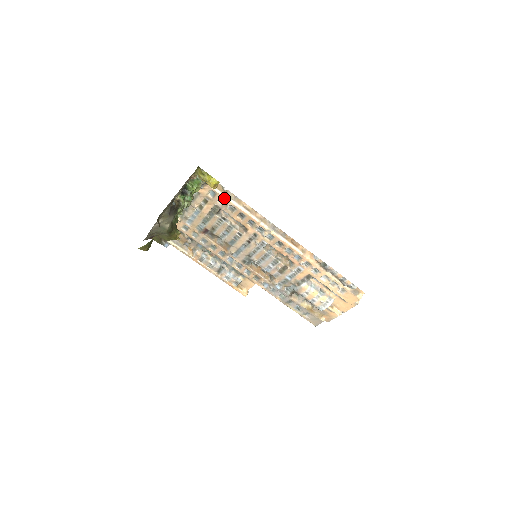
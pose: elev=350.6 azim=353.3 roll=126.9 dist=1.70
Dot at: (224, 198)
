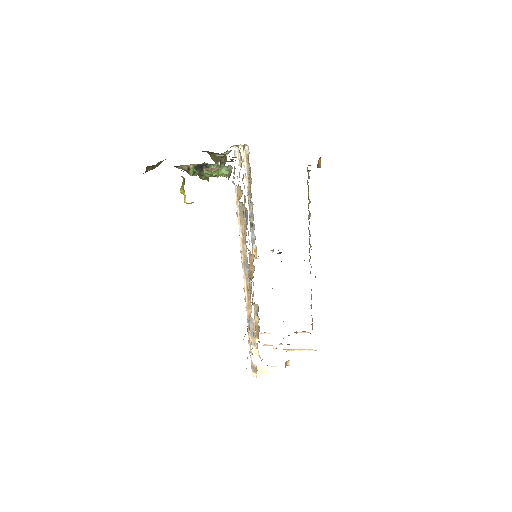
Dot at: (237, 205)
